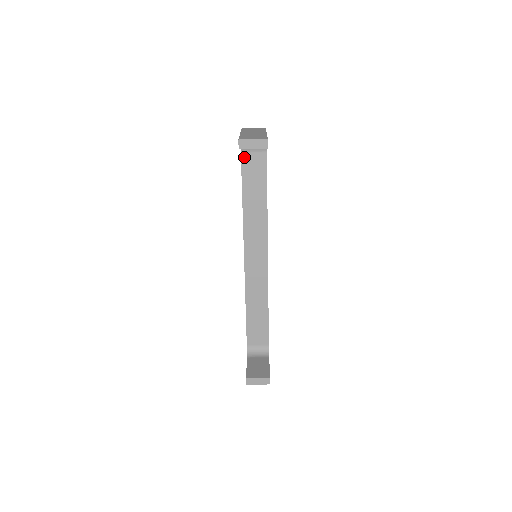
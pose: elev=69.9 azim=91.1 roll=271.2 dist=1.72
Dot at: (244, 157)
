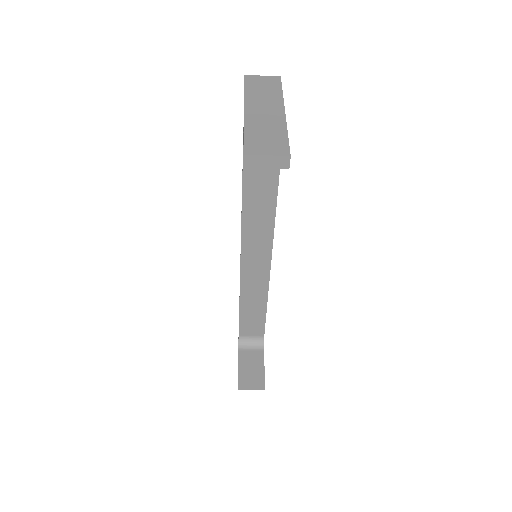
Dot at: occluded
